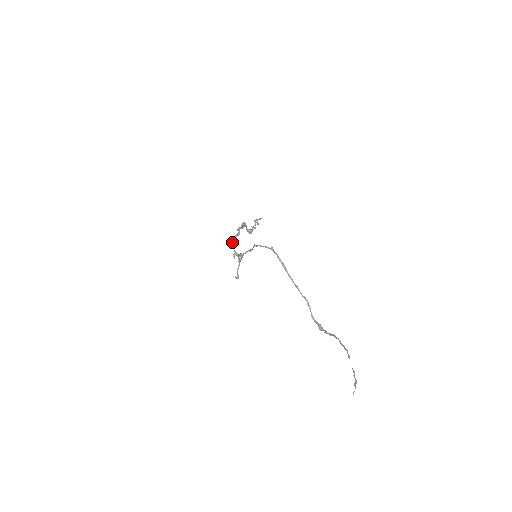
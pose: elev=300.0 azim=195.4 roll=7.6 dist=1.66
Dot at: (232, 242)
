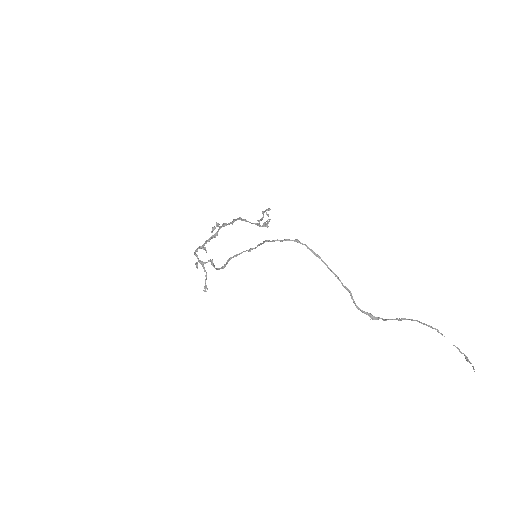
Dot at: (205, 247)
